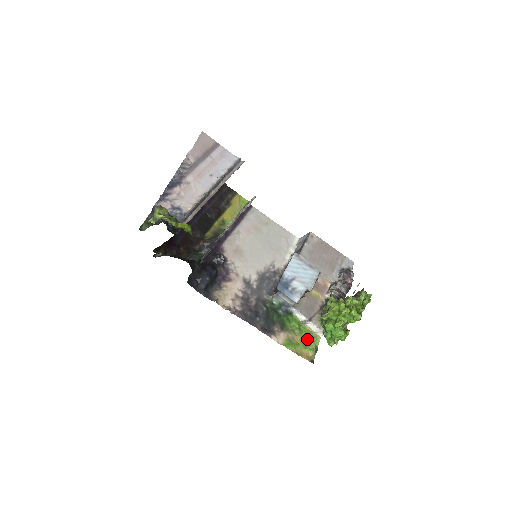
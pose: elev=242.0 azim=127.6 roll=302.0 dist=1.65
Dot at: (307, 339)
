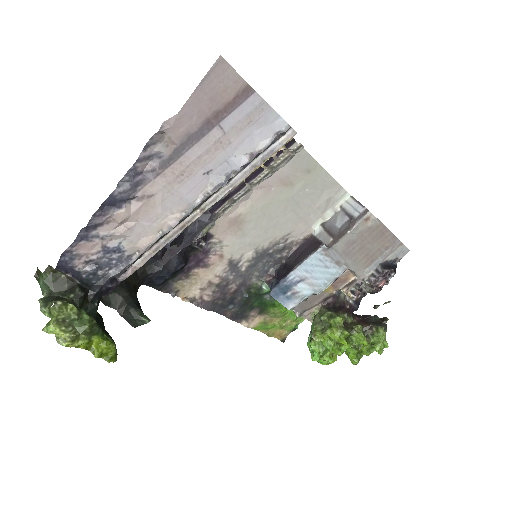
Dot at: (289, 319)
